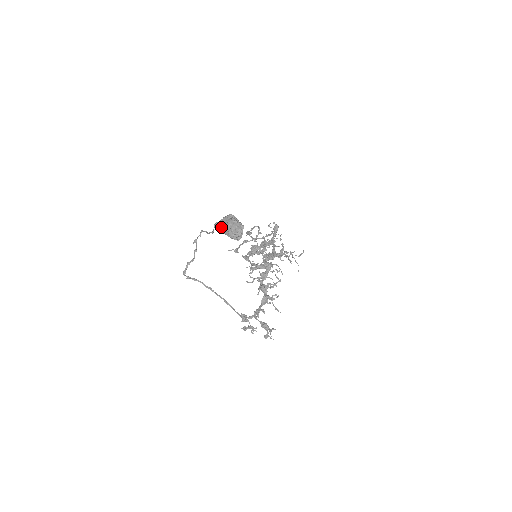
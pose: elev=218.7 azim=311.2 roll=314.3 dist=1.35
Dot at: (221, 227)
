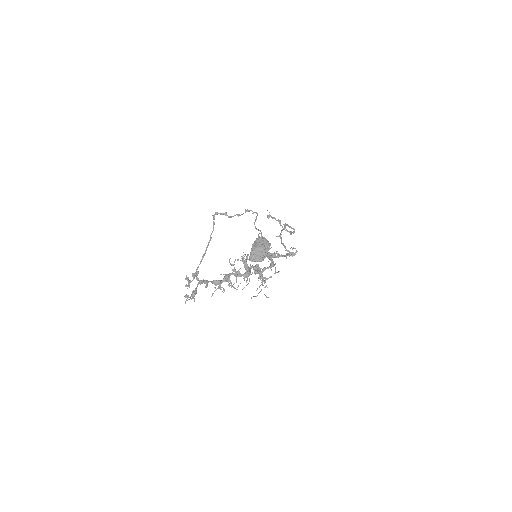
Dot at: (257, 241)
